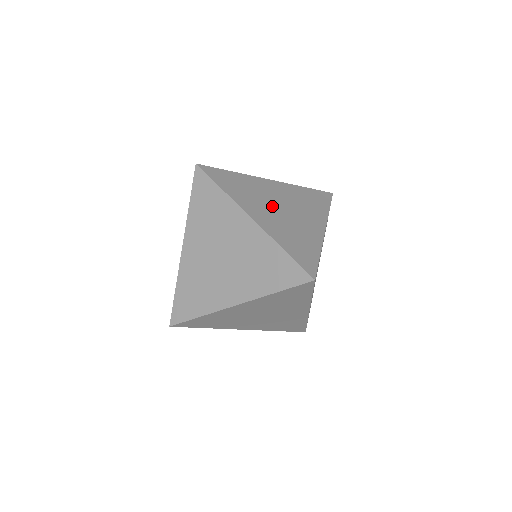
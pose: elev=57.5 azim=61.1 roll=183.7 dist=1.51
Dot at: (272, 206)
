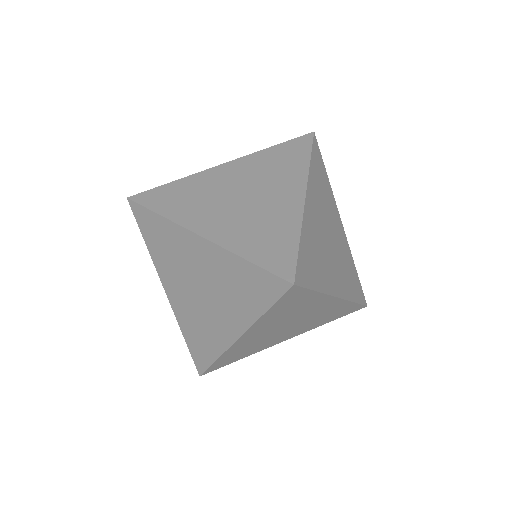
Dot at: (227, 202)
